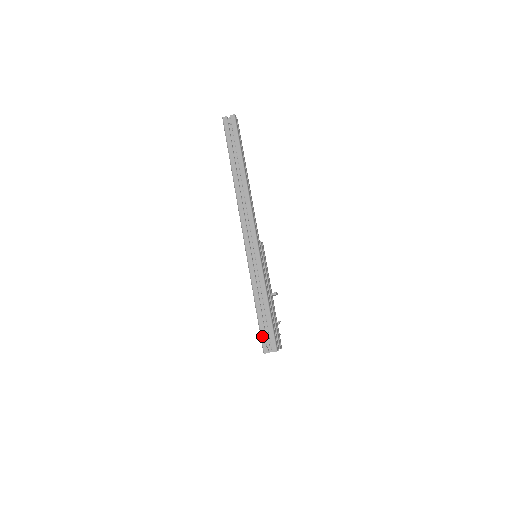
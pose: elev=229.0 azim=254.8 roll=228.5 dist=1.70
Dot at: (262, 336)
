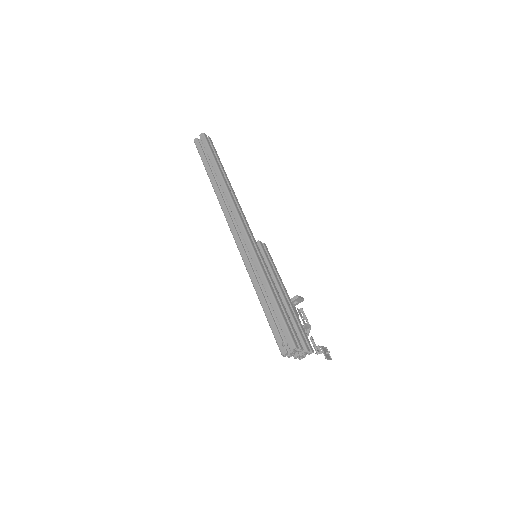
Dot at: (275, 336)
